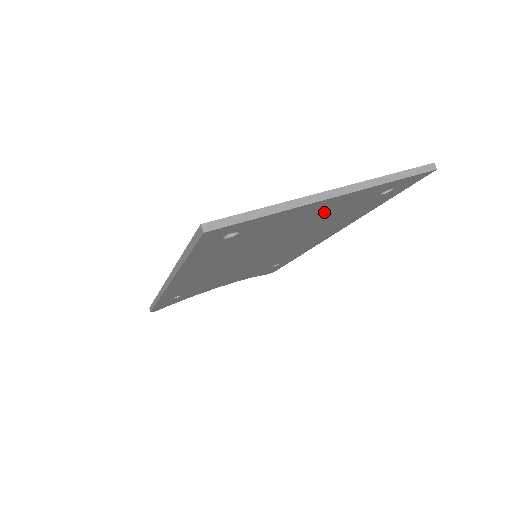
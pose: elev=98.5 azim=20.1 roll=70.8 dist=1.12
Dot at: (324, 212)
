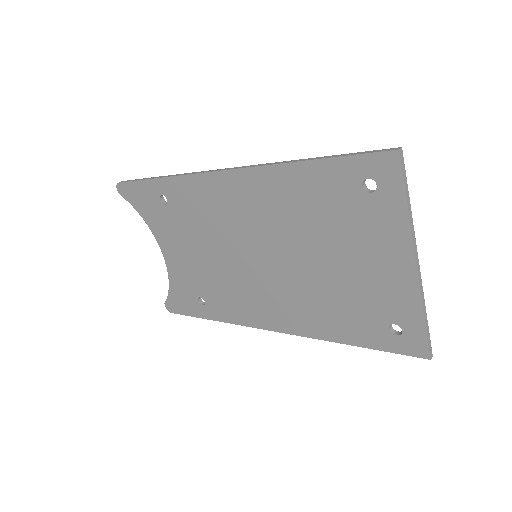
Dot at: (374, 276)
